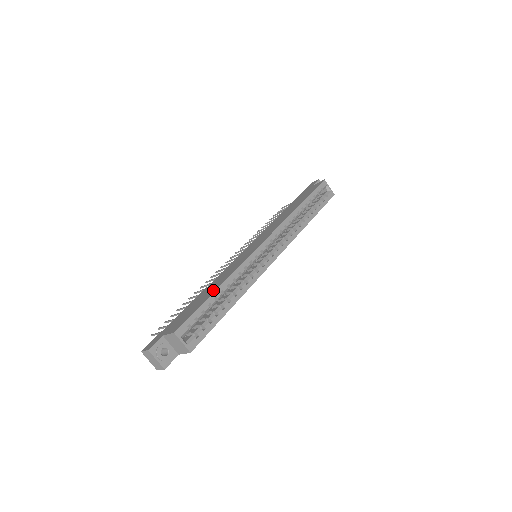
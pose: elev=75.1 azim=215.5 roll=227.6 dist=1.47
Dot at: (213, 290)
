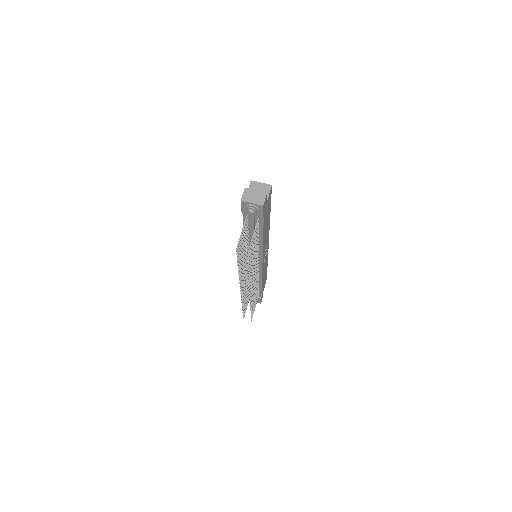
Dot at: occluded
